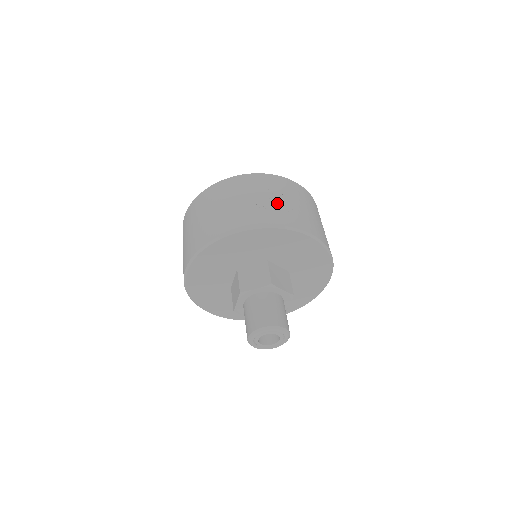
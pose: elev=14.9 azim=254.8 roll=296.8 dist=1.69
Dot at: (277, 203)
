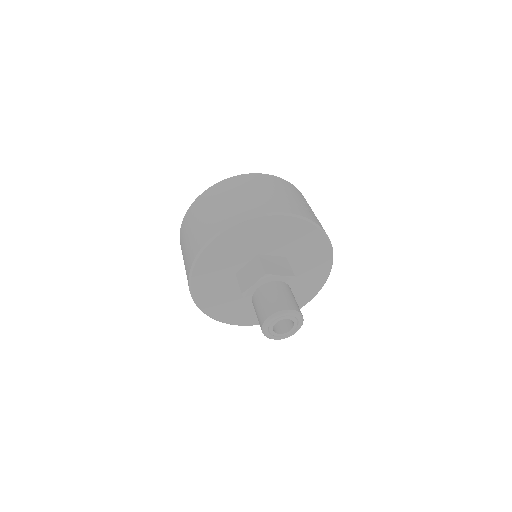
Dot at: (311, 211)
